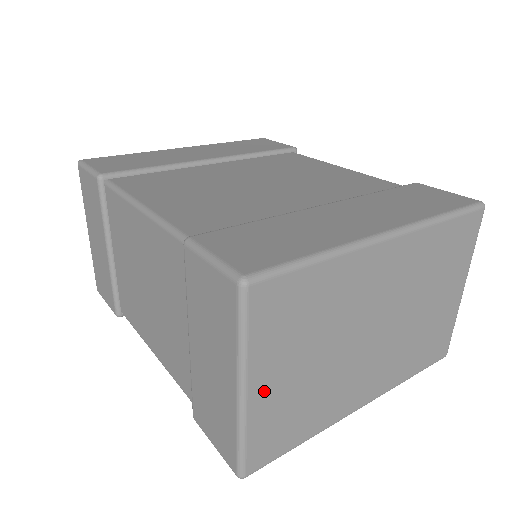
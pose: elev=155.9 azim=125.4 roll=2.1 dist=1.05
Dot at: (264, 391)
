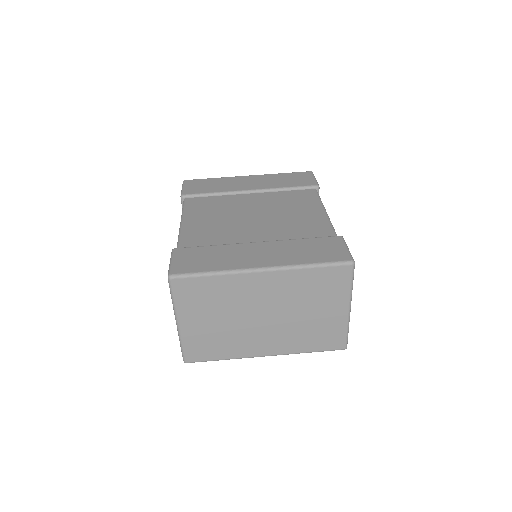
Dot at: (189, 326)
